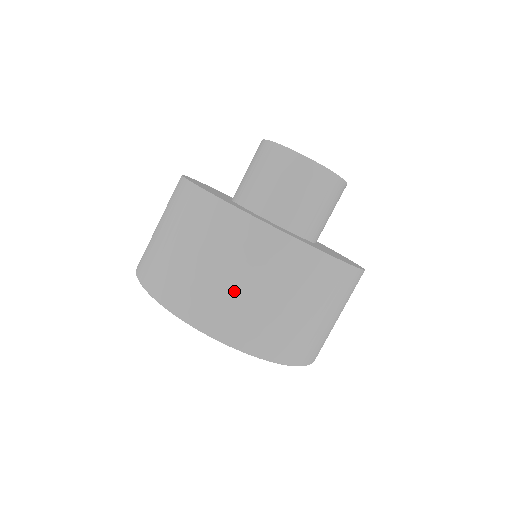
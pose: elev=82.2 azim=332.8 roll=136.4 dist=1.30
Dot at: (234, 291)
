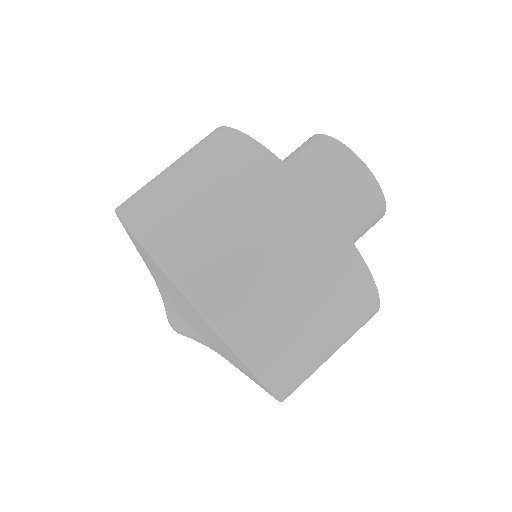
Dot at: (164, 177)
